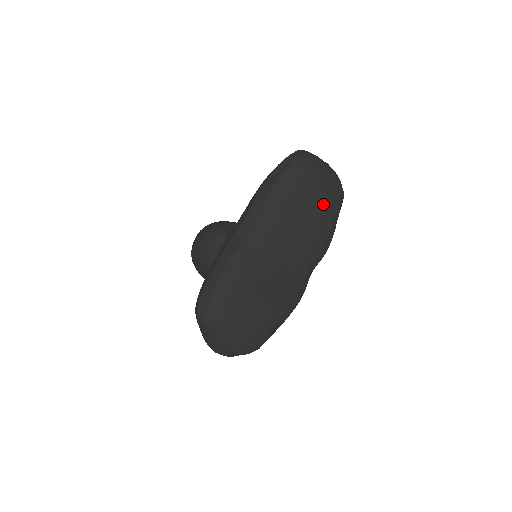
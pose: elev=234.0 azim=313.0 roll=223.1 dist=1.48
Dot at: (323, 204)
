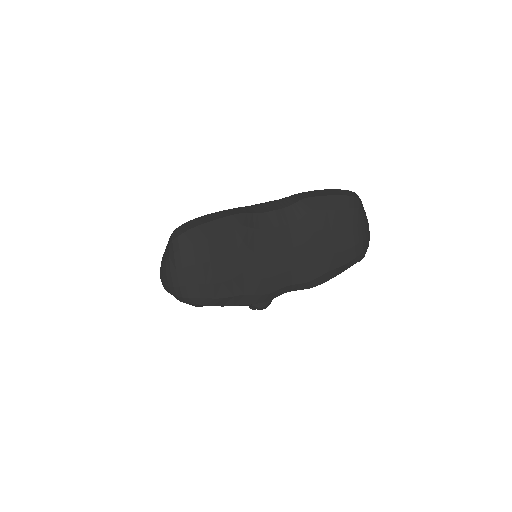
Dot at: (341, 245)
